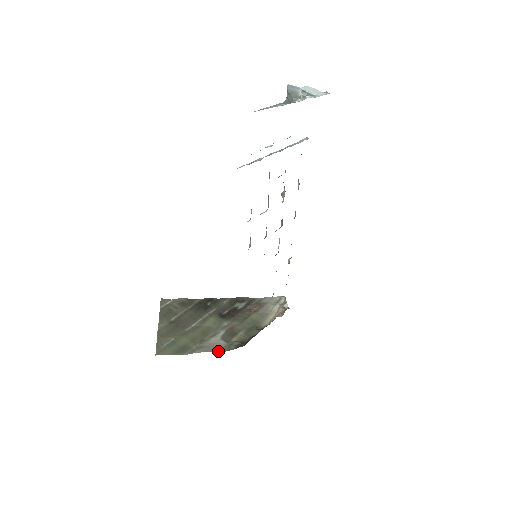
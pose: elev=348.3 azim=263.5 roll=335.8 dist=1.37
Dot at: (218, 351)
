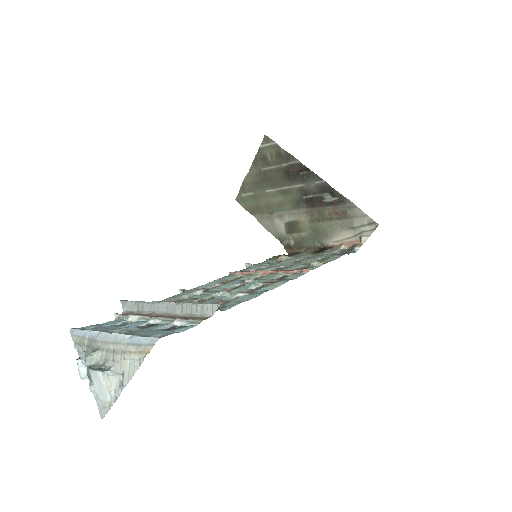
Dot at: (274, 236)
